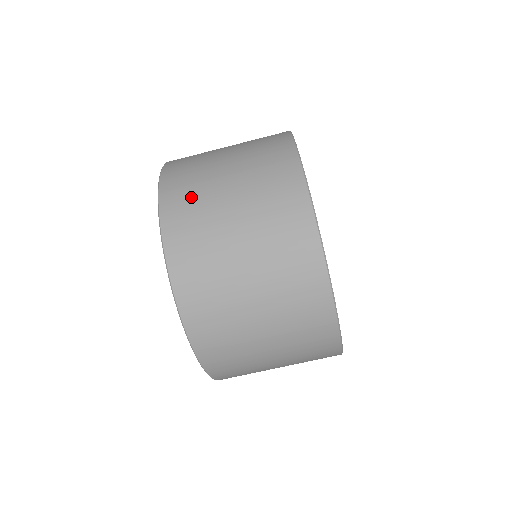
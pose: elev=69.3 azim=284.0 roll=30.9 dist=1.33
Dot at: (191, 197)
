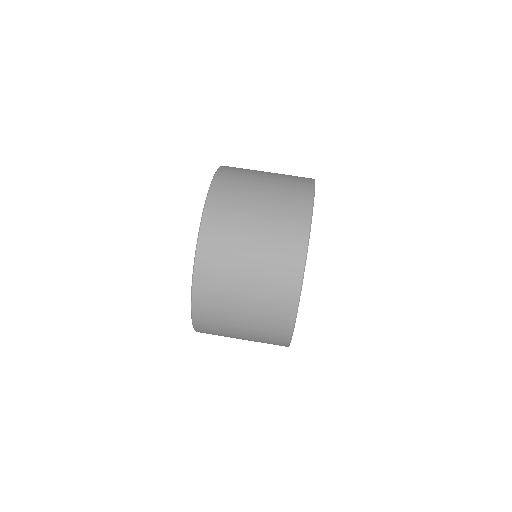
Dot at: occluded
